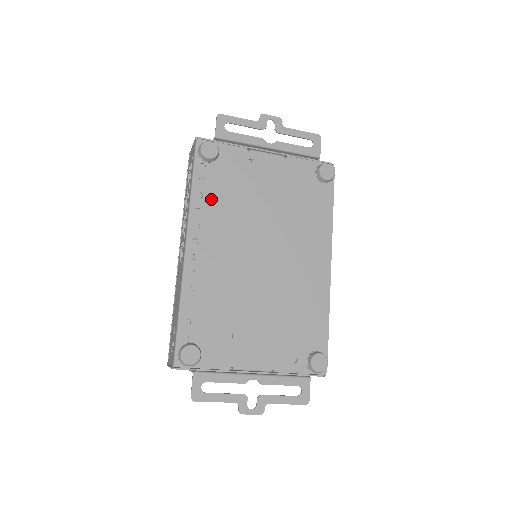
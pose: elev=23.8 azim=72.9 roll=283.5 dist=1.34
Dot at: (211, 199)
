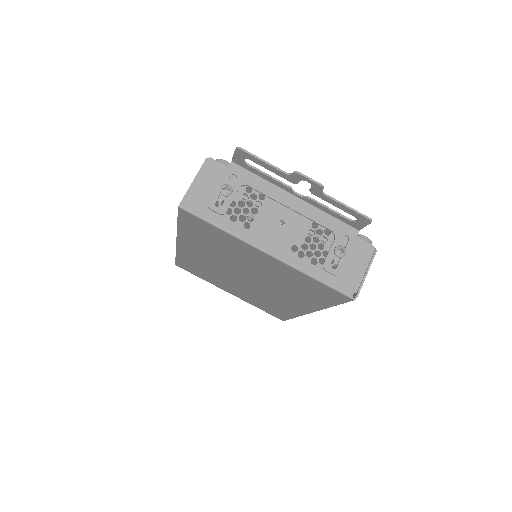
Dot at: occluded
